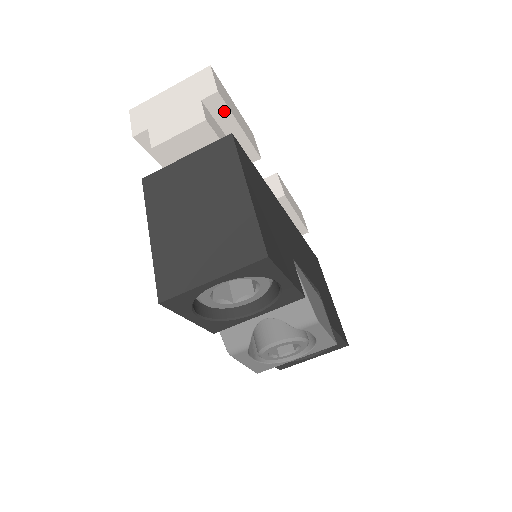
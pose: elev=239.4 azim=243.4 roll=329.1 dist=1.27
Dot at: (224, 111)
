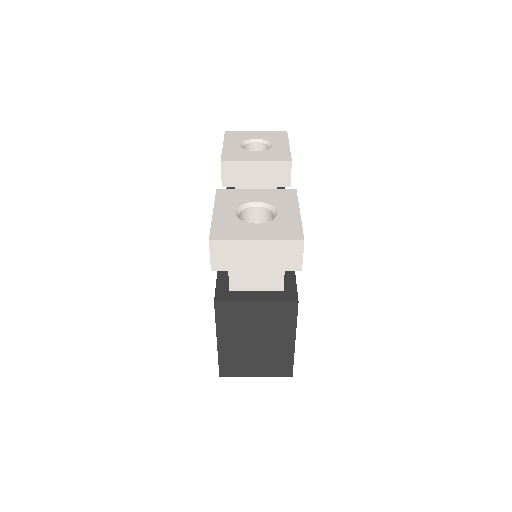
Dot at: occluded
